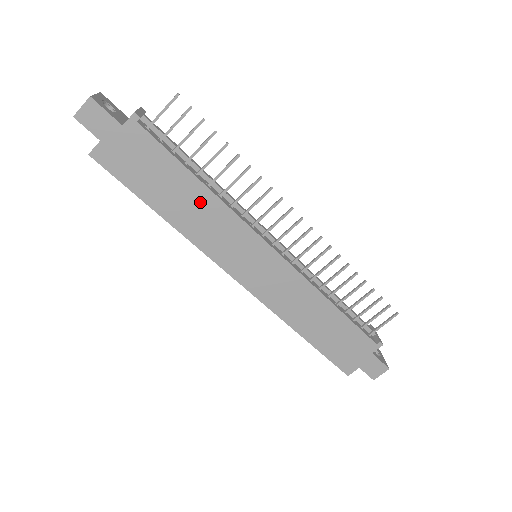
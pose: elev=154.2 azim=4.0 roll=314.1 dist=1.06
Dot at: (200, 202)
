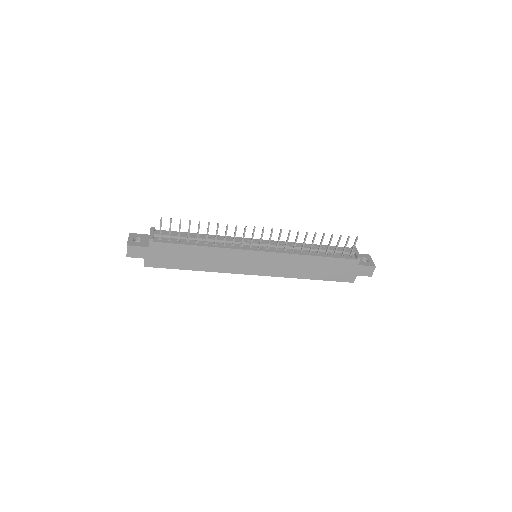
Dot at: (207, 254)
